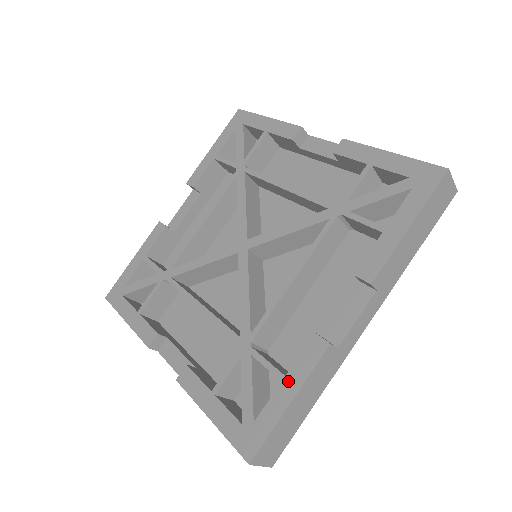
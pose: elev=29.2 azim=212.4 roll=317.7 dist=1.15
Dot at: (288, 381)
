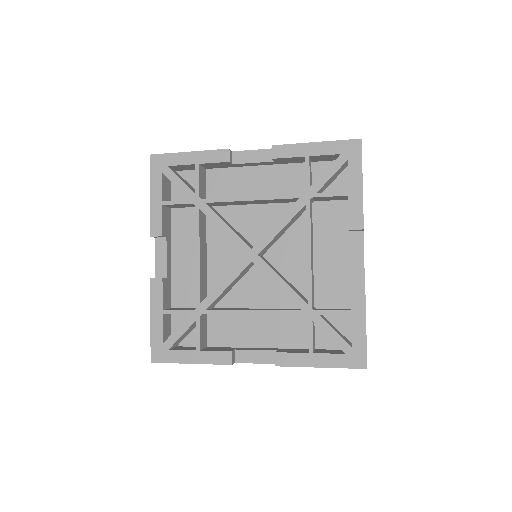
Dot at: (199, 354)
